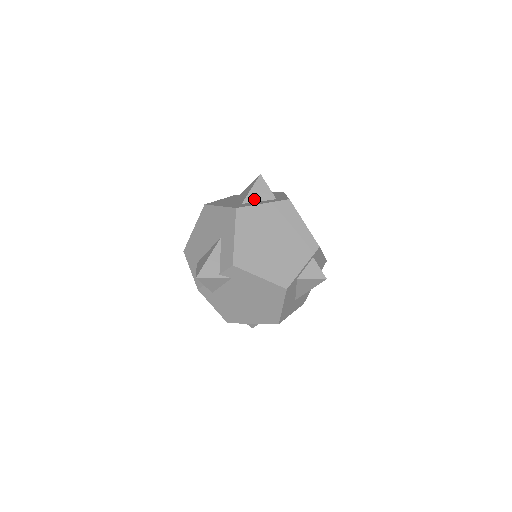
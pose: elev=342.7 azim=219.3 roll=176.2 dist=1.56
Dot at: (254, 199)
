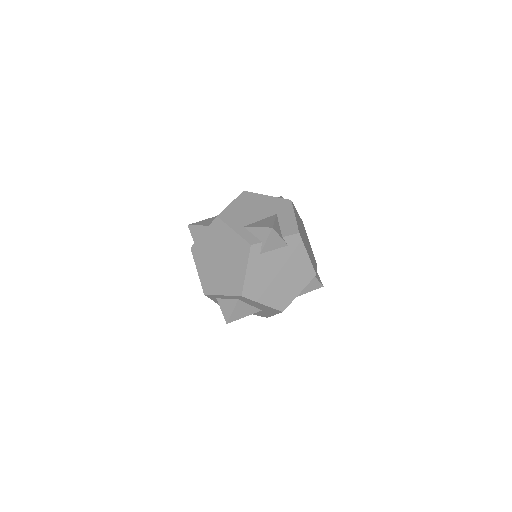
Dot at: occluded
